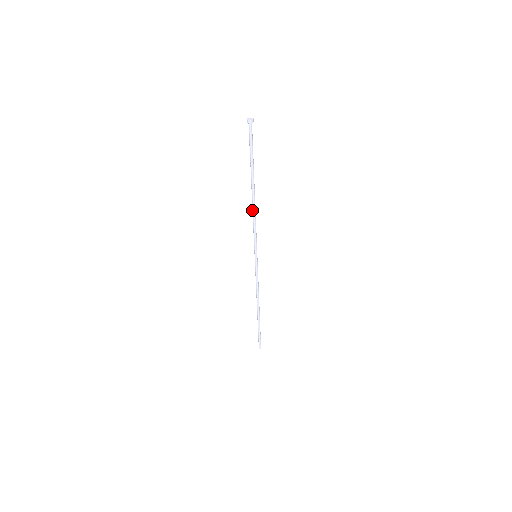
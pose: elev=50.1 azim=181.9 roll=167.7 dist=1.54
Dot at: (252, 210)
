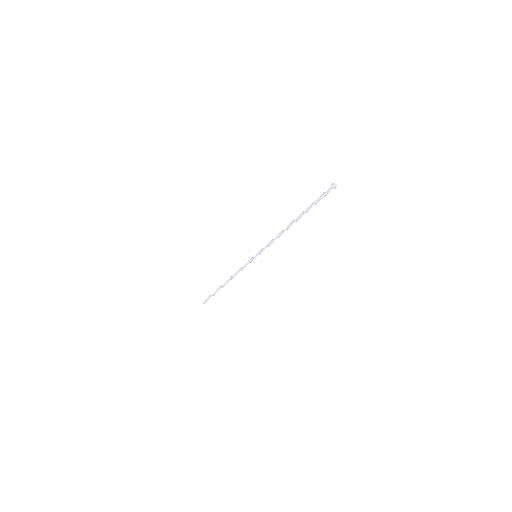
Dot at: (281, 232)
